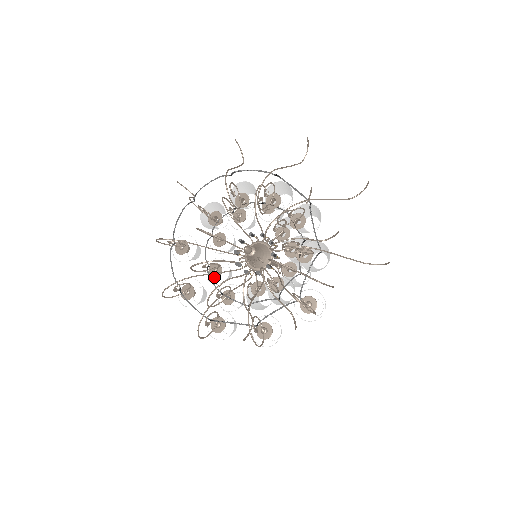
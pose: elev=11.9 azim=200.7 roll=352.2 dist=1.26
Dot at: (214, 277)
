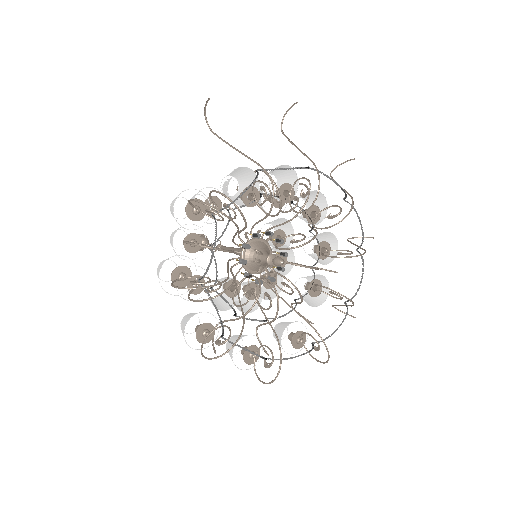
Dot at: (189, 252)
